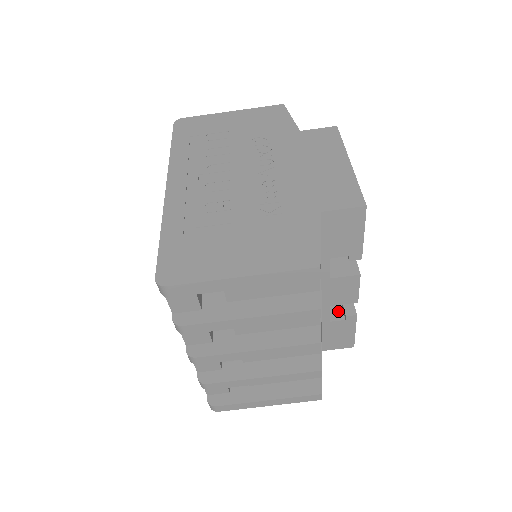
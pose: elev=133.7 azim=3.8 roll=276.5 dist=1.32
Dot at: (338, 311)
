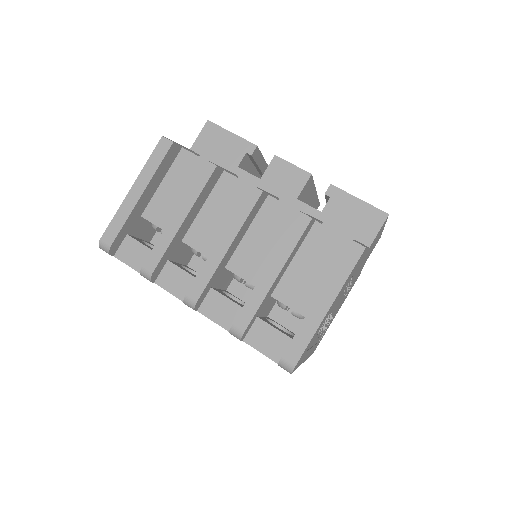
Dot at: occluded
